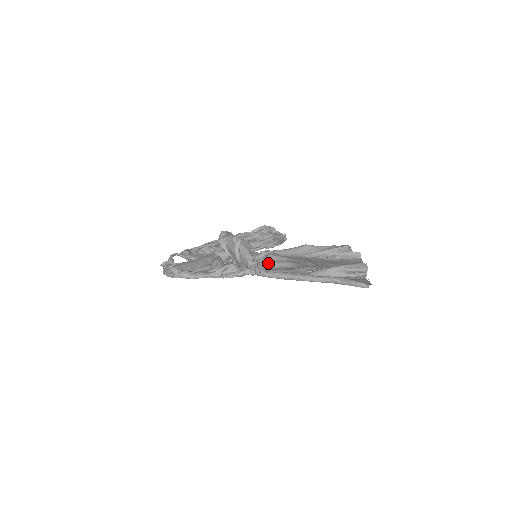
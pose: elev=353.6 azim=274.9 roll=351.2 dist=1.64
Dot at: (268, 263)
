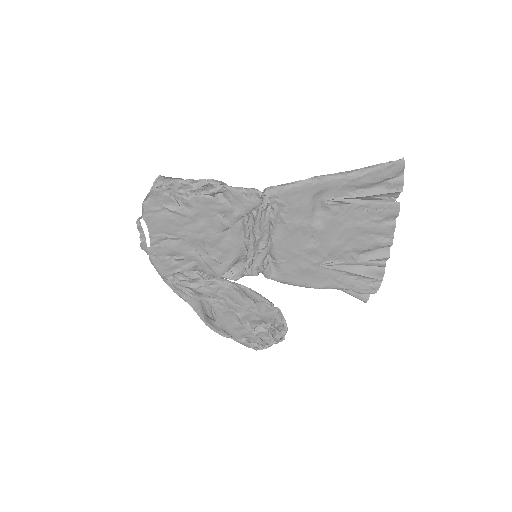
Dot at: (275, 229)
